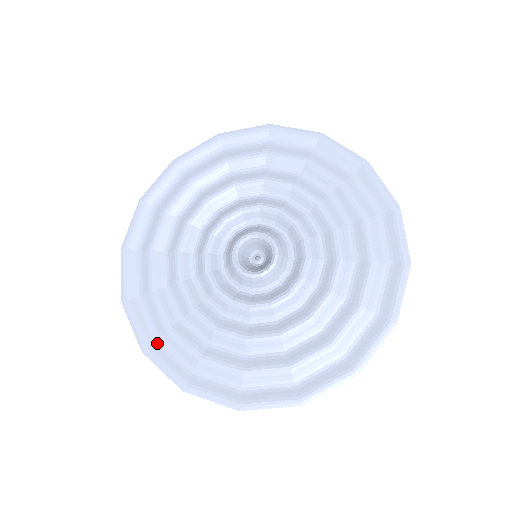
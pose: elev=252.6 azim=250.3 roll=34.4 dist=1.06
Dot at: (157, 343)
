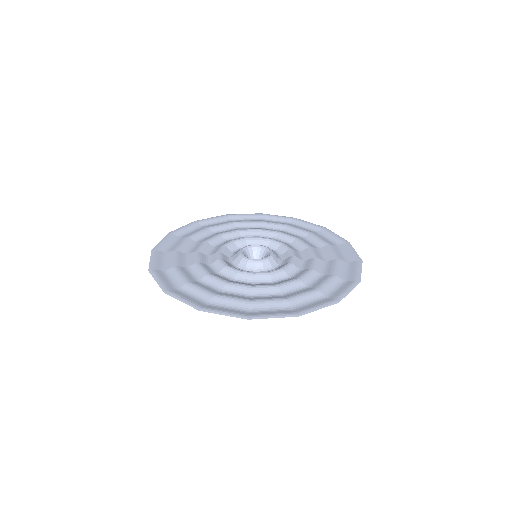
Dot at: (162, 271)
